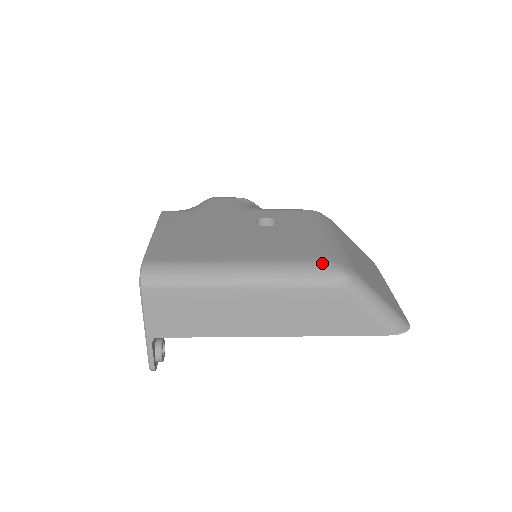
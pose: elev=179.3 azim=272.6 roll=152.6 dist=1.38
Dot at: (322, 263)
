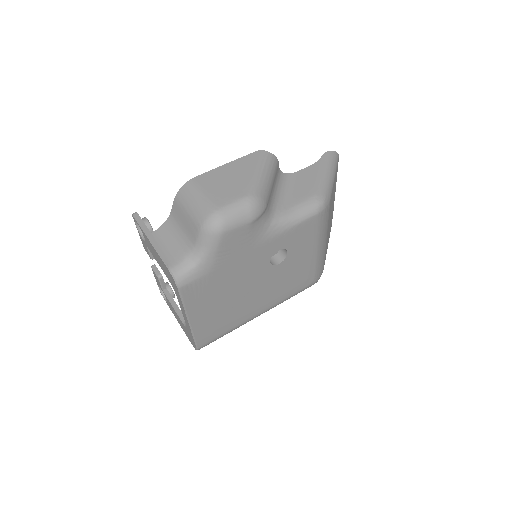
Dot at: (308, 287)
